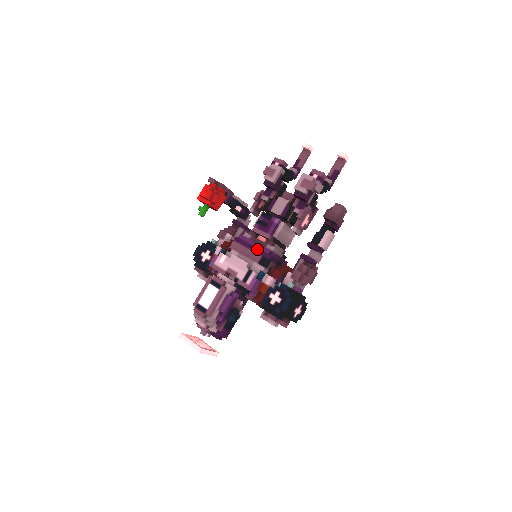
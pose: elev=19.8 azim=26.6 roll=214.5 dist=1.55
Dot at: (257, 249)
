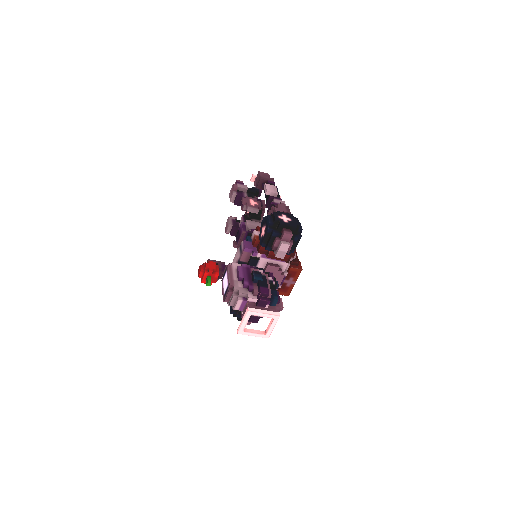
Dot at: occluded
